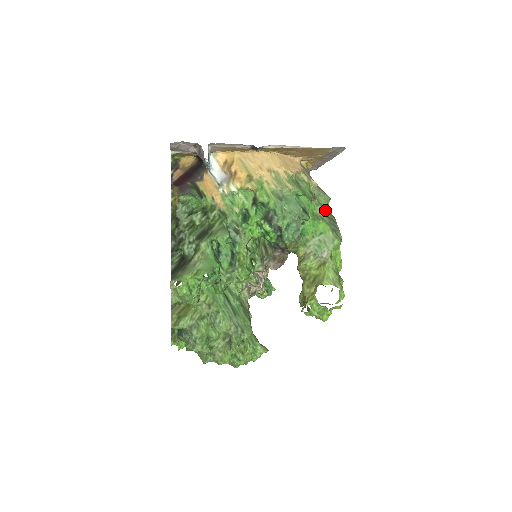
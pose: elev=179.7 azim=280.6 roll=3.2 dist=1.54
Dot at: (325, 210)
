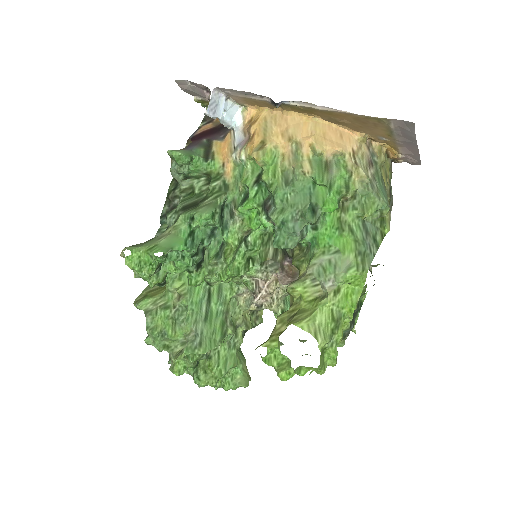
Dot at: (371, 221)
